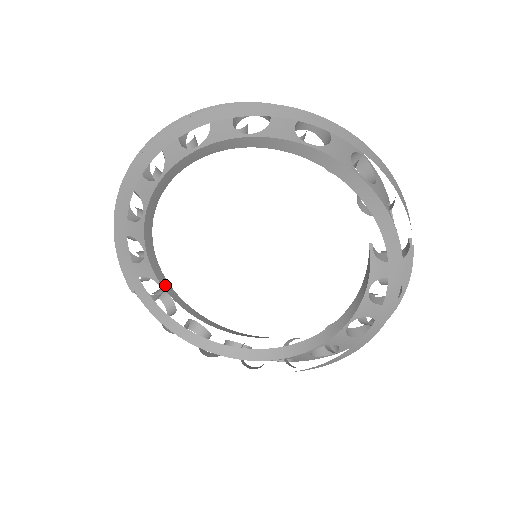
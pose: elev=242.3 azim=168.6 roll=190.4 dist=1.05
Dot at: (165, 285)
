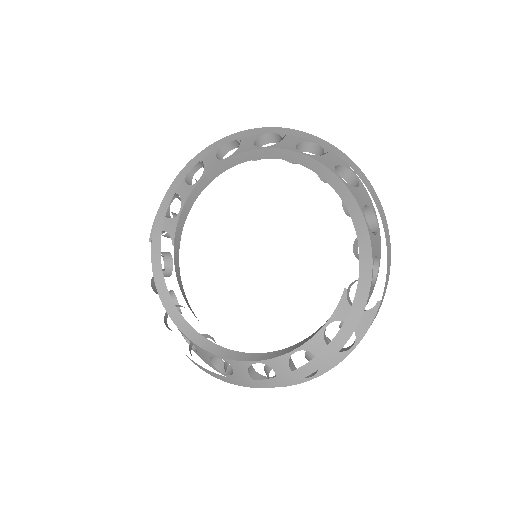
Dot at: (176, 248)
